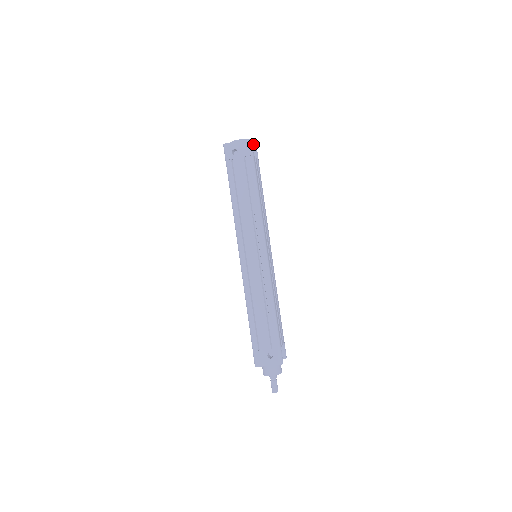
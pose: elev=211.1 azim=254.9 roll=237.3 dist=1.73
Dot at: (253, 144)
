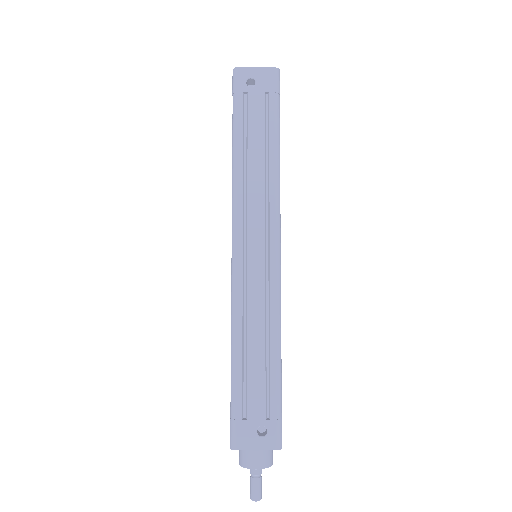
Dot at: occluded
